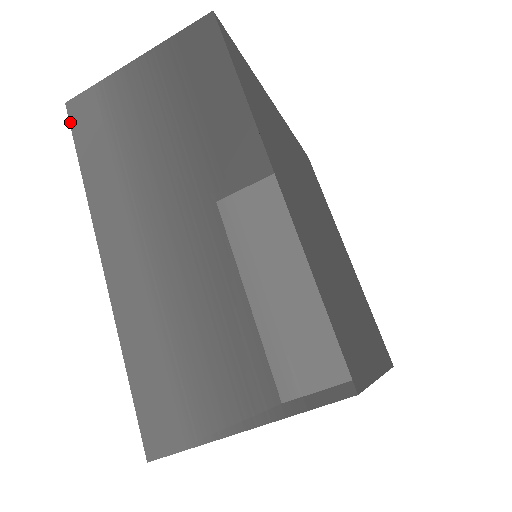
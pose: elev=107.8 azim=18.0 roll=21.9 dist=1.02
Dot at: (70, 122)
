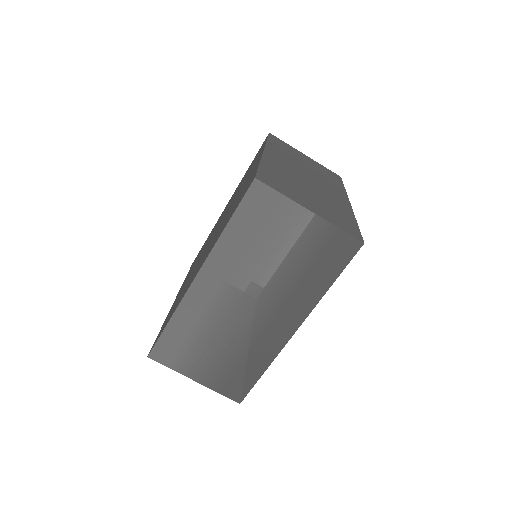
Dot at: (246, 193)
